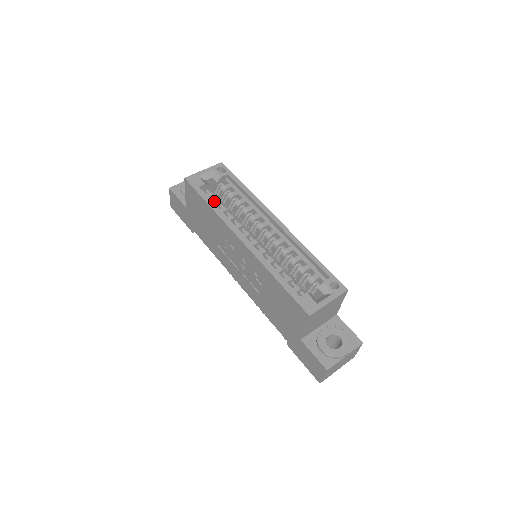
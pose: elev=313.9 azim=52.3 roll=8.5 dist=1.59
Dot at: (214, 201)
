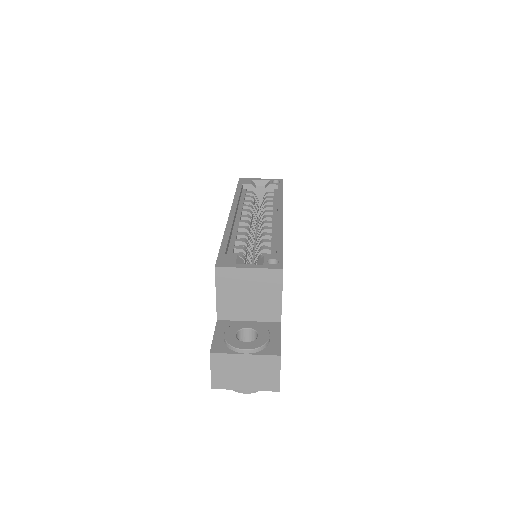
Dot at: (246, 195)
